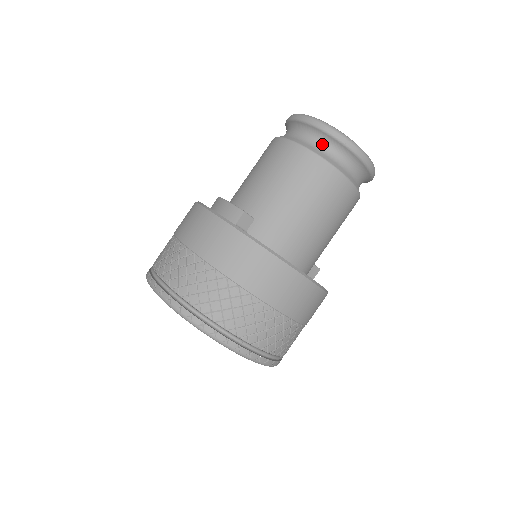
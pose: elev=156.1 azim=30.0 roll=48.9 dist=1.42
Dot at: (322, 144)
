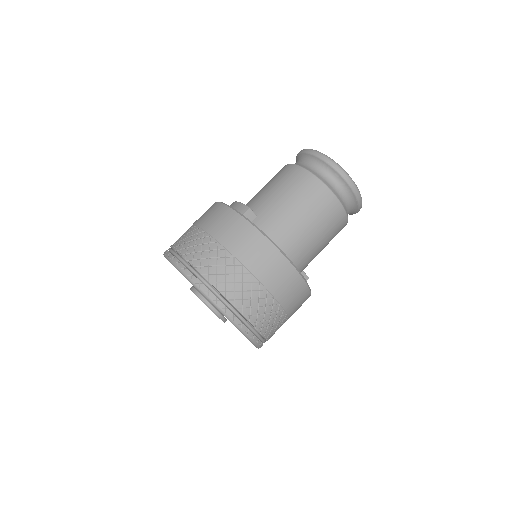
Dot at: (319, 169)
